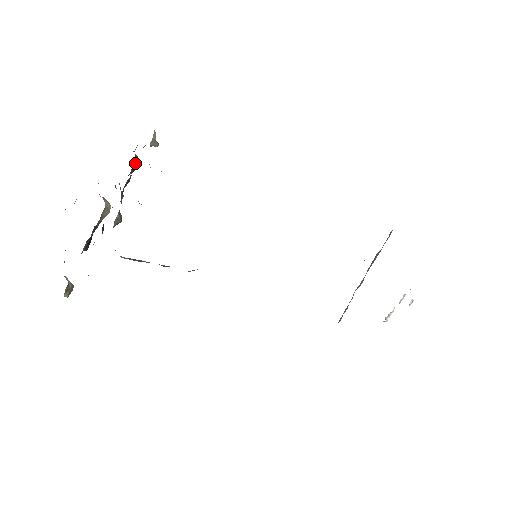
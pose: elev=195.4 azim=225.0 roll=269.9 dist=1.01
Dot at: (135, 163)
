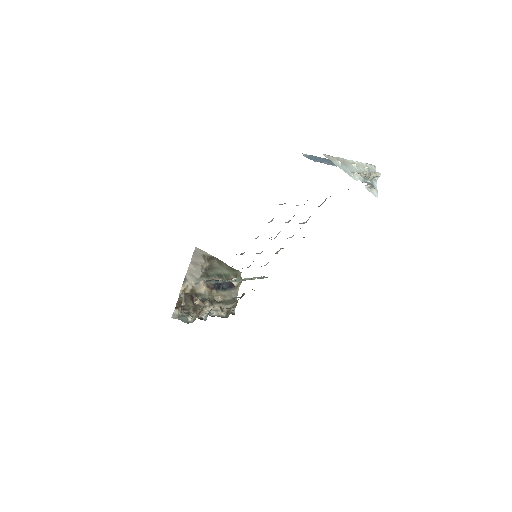
Dot at: (187, 297)
